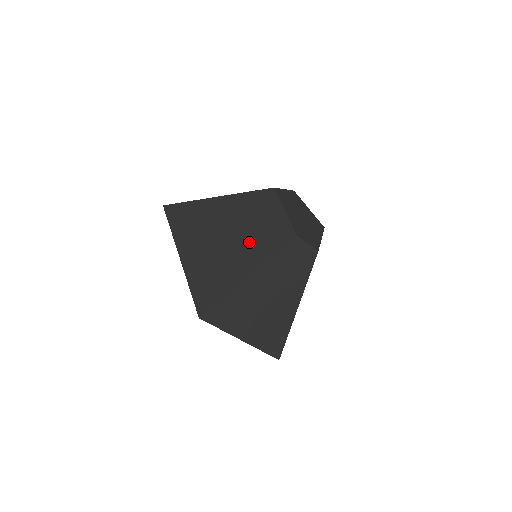
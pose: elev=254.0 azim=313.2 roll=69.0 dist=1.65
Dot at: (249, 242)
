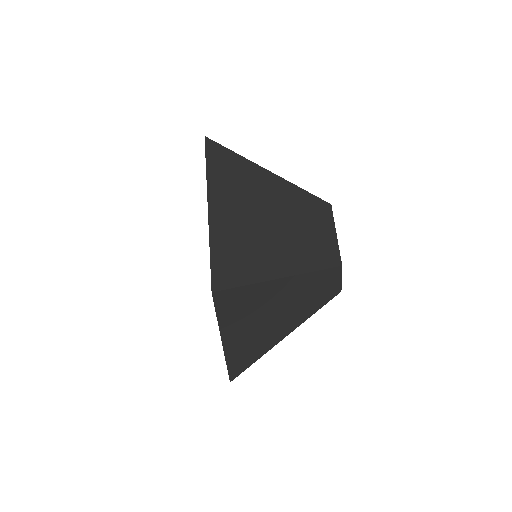
Dot at: (294, 242)
